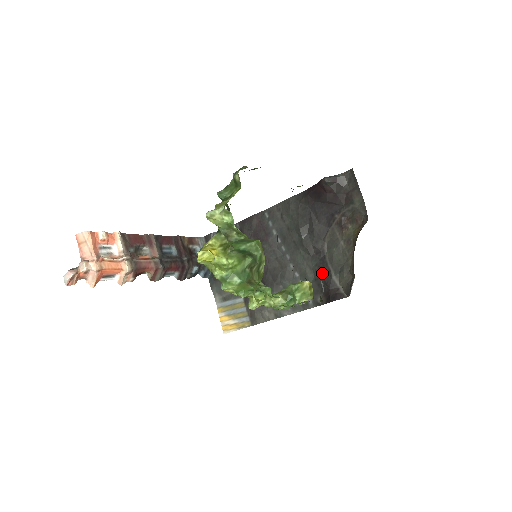
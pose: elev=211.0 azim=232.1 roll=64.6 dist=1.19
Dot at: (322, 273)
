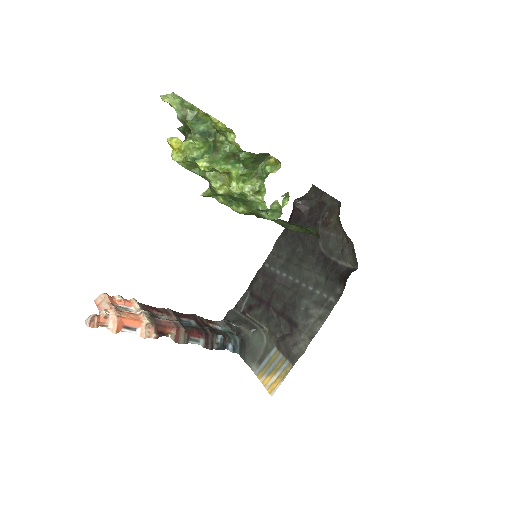
Dot at: (329, 268)
